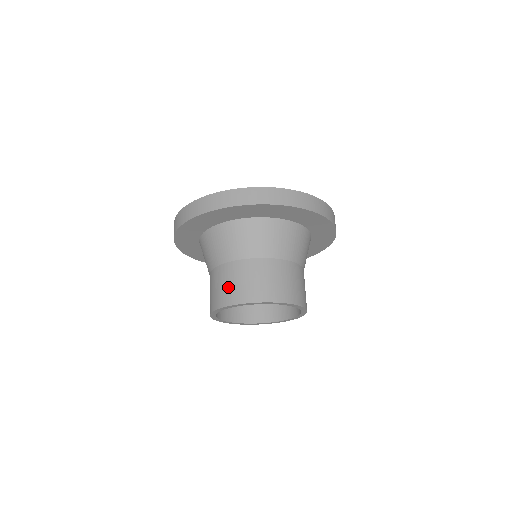
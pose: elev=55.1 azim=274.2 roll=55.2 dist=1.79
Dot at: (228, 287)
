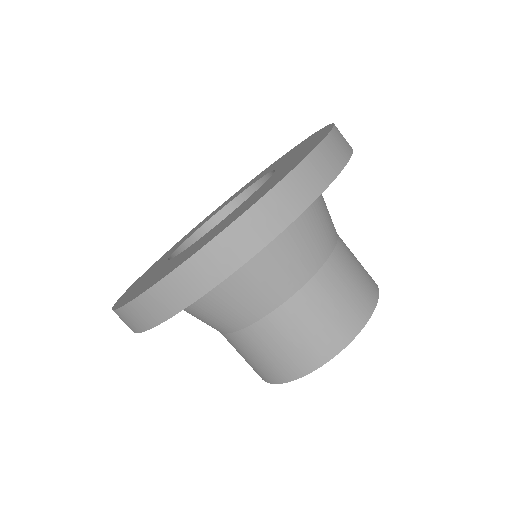
Dot at: (255, 363)
